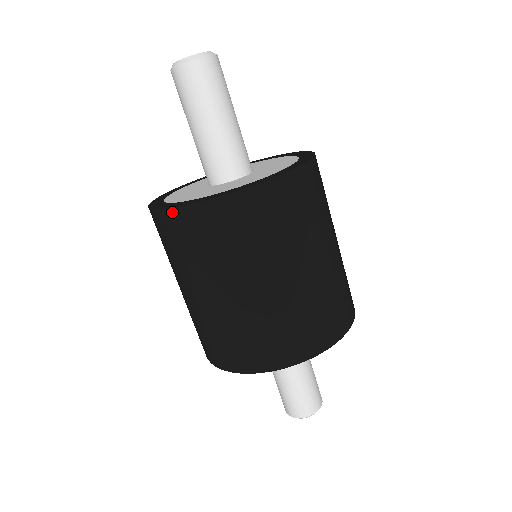
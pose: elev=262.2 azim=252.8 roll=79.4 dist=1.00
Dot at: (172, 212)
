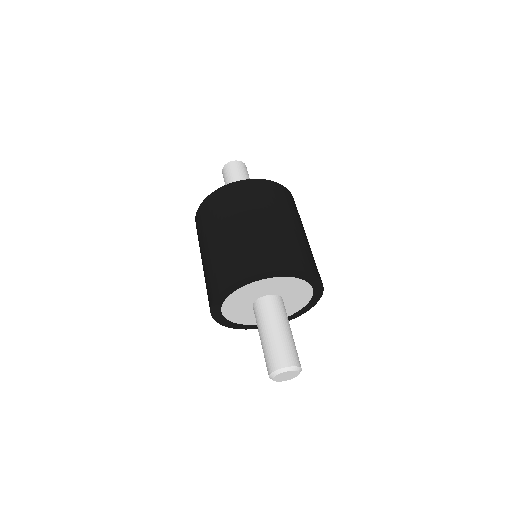
Dot at: (211, 196)
